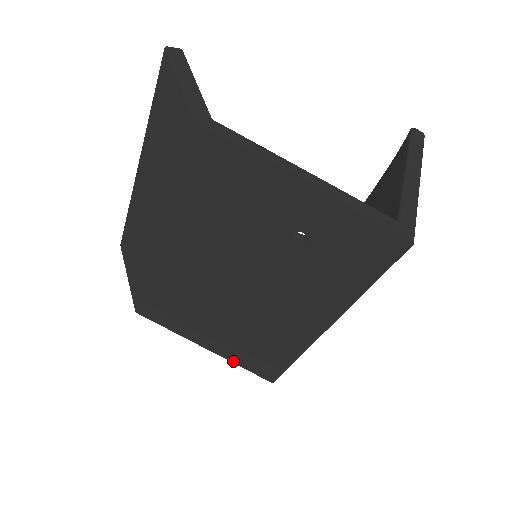
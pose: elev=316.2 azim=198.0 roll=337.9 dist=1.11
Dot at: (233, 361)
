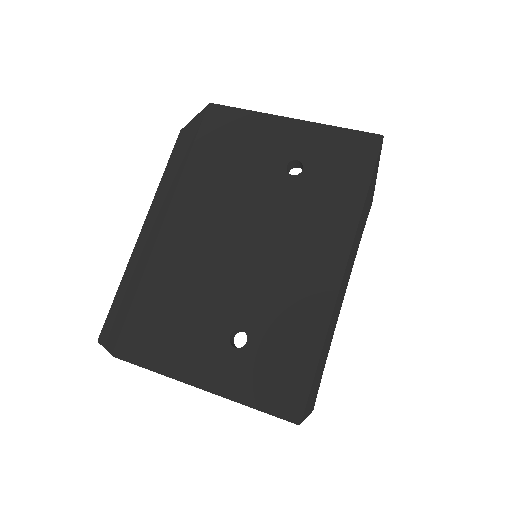
Dot at: (240, 399)
